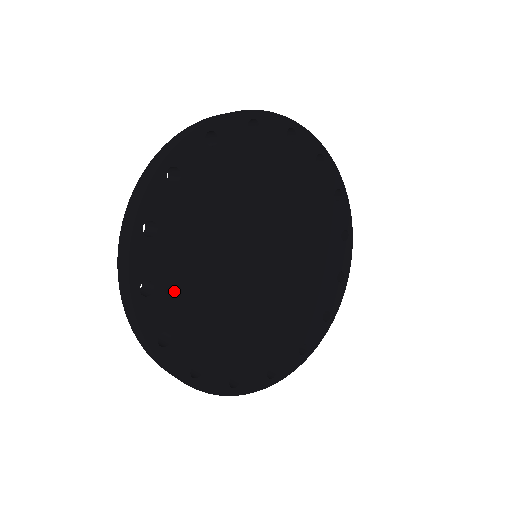
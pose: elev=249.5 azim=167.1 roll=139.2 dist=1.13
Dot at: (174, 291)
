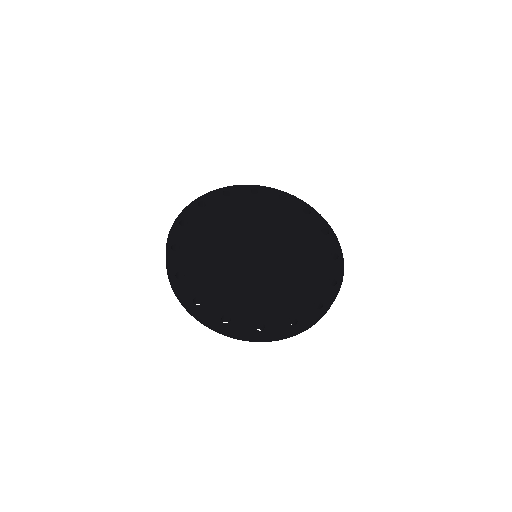
Dot at: (208, 216)
